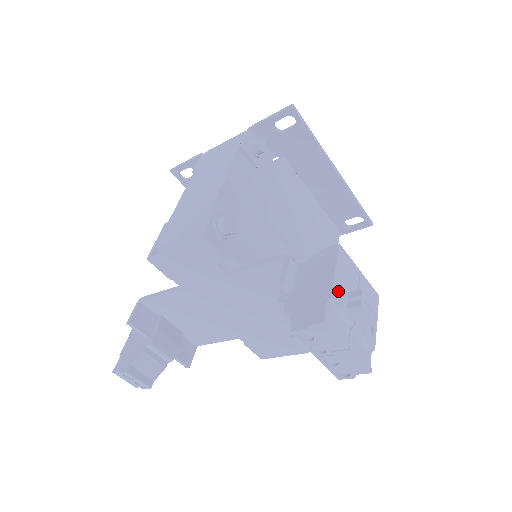
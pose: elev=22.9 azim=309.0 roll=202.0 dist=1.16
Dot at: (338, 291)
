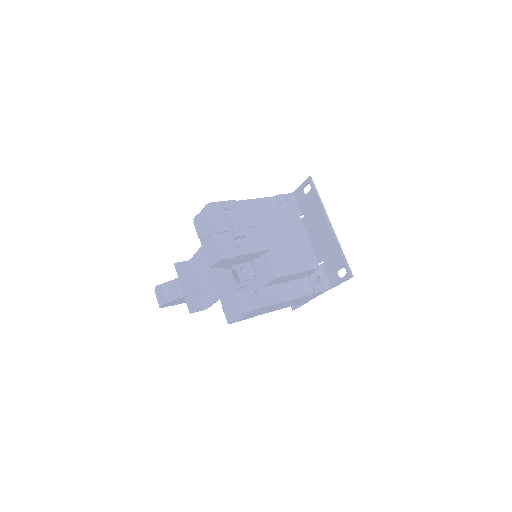
Dot at: (229, 214)
